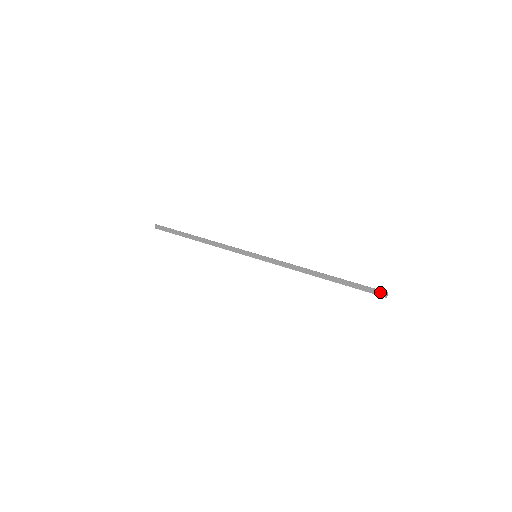
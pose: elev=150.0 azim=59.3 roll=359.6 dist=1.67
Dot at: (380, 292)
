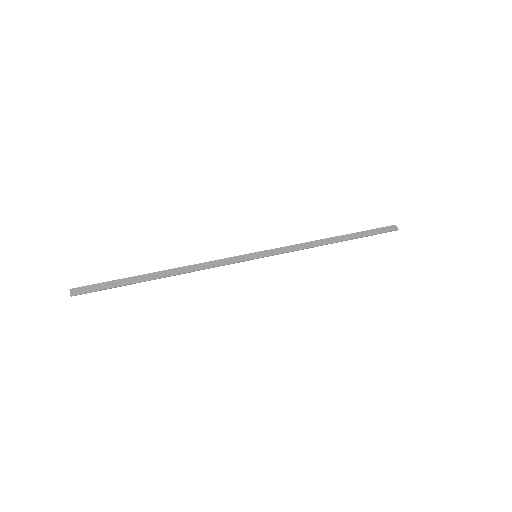
Dot at: (391, 227)
